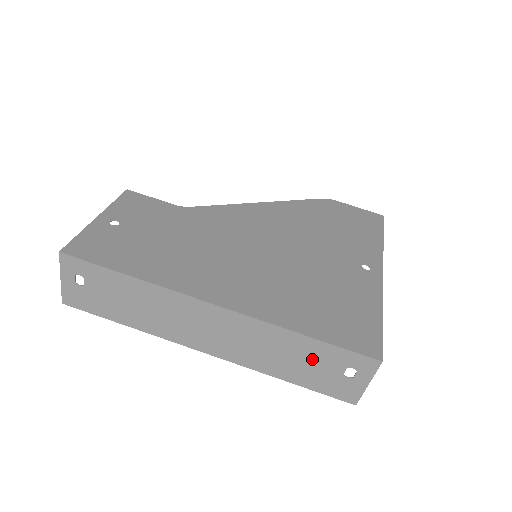
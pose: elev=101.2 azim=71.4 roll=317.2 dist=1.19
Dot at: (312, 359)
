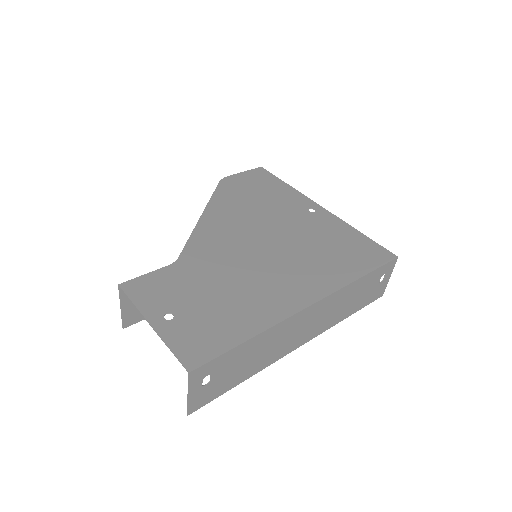
Dot at: (364, 289)
